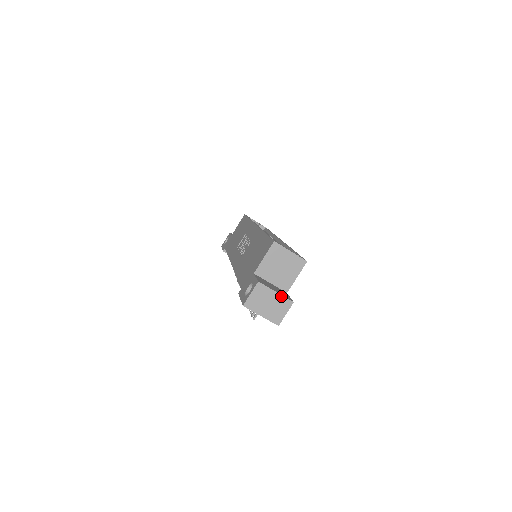
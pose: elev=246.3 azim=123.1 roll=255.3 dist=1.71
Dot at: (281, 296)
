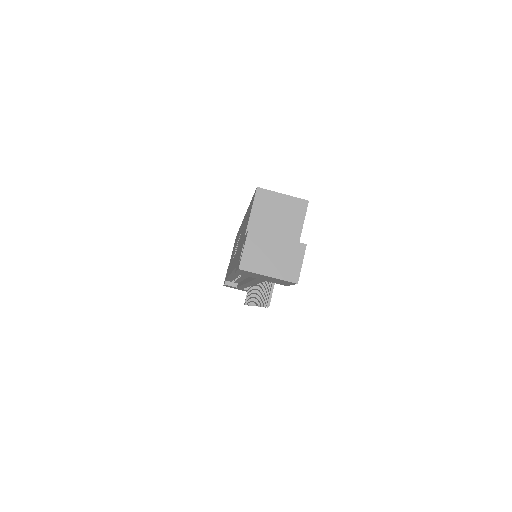
Dot at: (286, 241)
